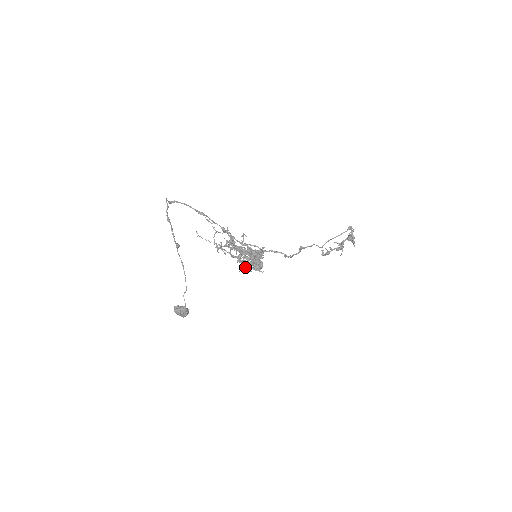
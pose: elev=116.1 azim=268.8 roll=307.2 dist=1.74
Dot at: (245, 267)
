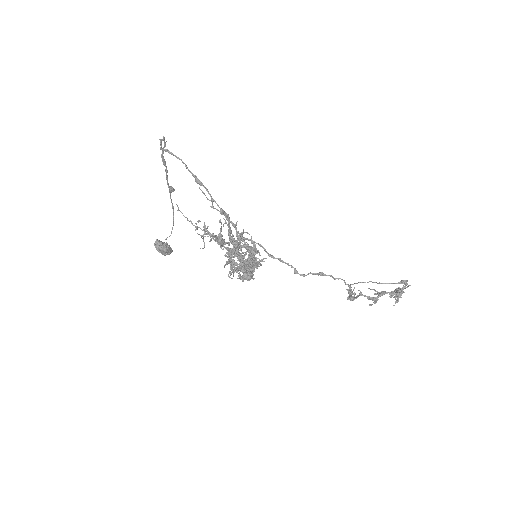
Dot at: occluded
